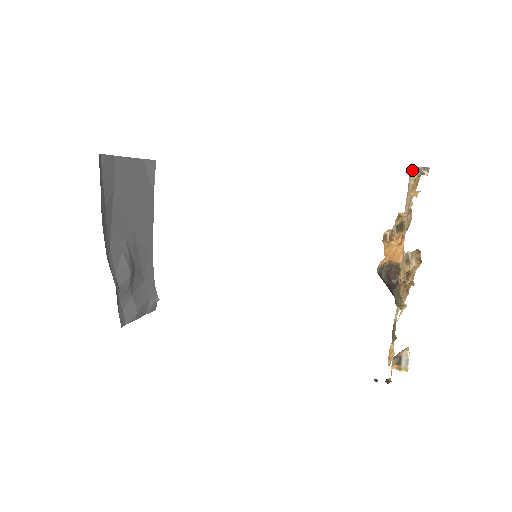
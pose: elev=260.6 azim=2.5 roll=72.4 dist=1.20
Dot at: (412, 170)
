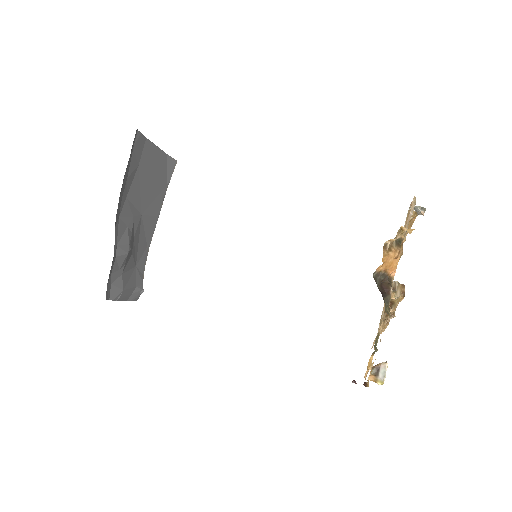
Dot at: (414, 202)
